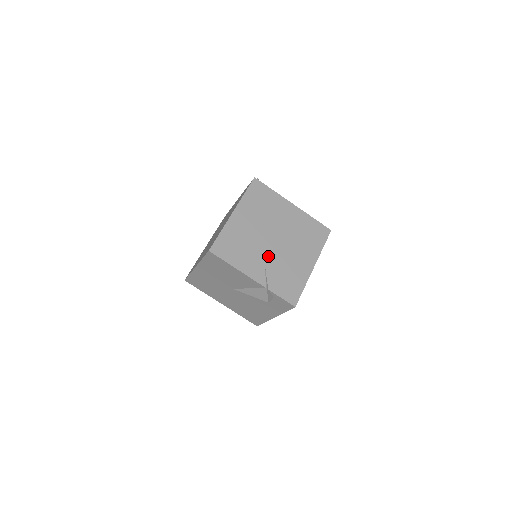
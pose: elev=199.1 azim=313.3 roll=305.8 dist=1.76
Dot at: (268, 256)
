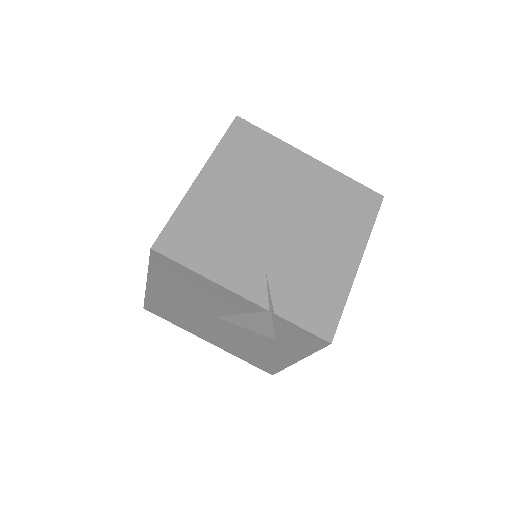
Dot at: (270, 250)
